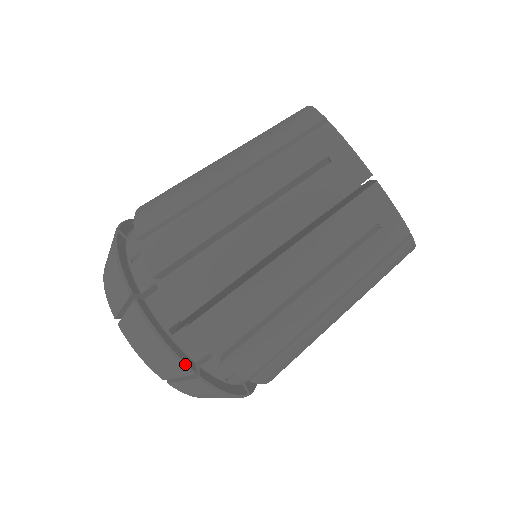
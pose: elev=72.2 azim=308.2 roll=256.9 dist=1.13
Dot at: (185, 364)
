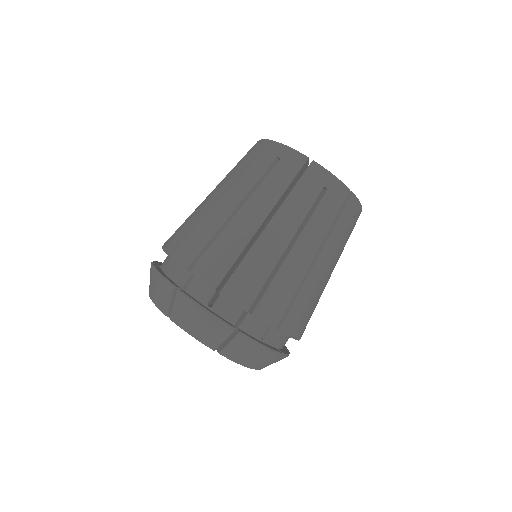
Dot at: (169, 282)
